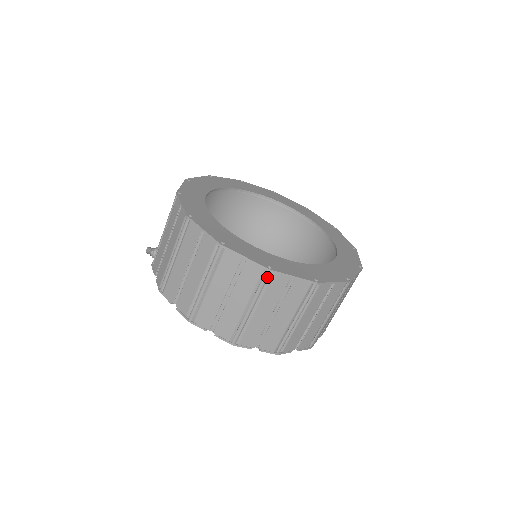
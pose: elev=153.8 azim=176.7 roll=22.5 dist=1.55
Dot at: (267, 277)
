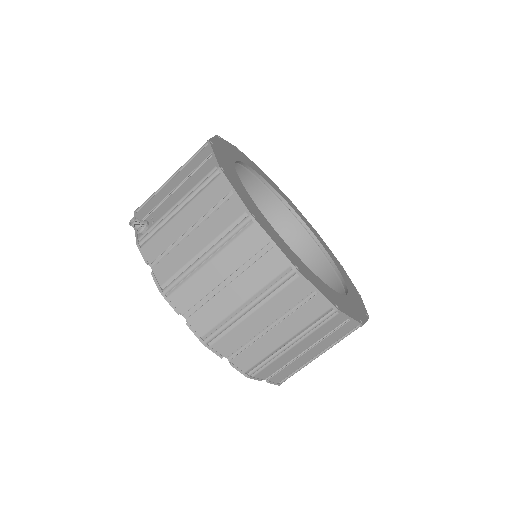
Dot at: (330, 316)
